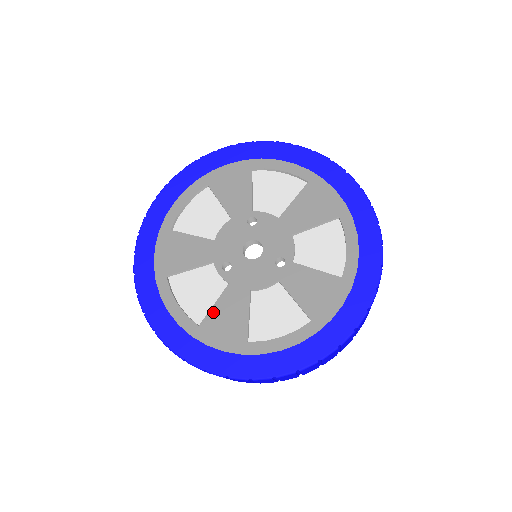
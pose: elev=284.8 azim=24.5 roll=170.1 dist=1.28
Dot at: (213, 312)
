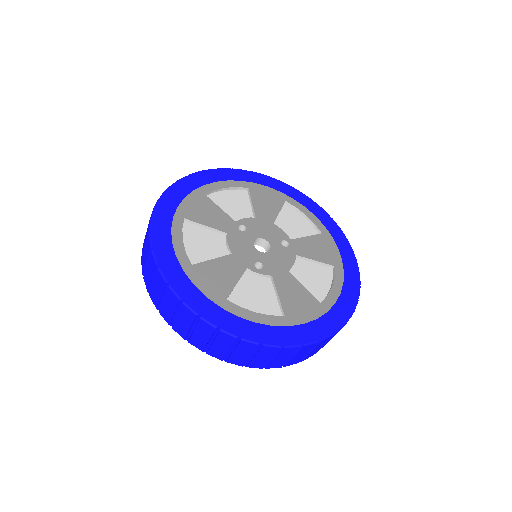
Dot at: (283, 300)
